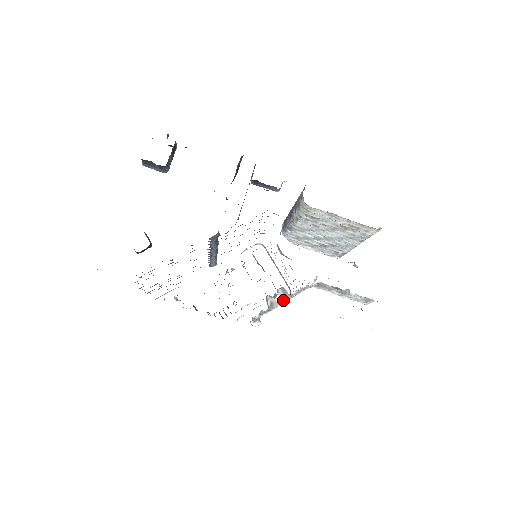
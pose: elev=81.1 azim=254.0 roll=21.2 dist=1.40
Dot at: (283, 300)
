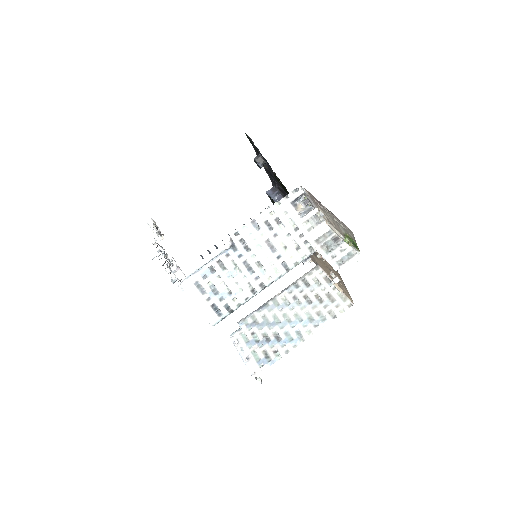
Dot at: (301, 214)
